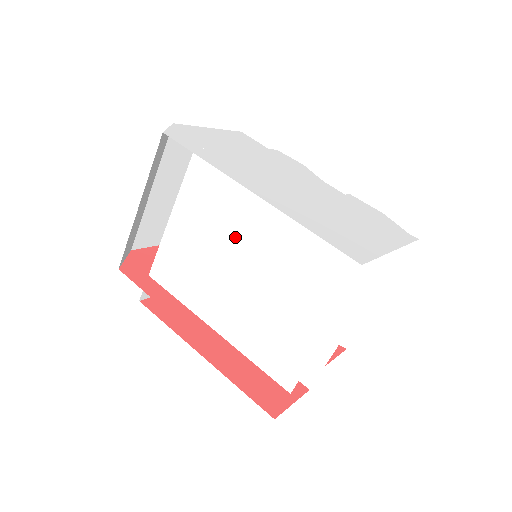
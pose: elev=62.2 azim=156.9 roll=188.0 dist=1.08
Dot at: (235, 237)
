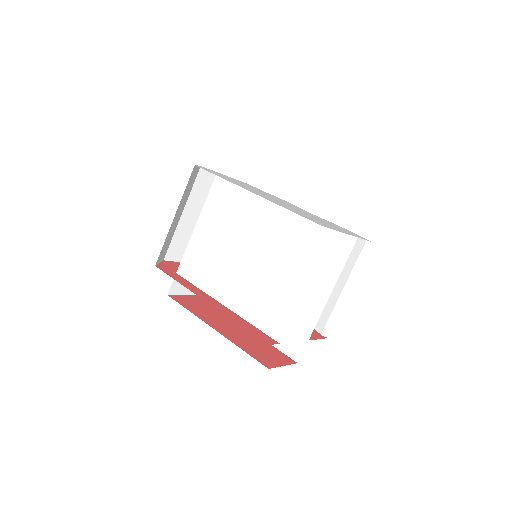
Dot at: (241, 232)
